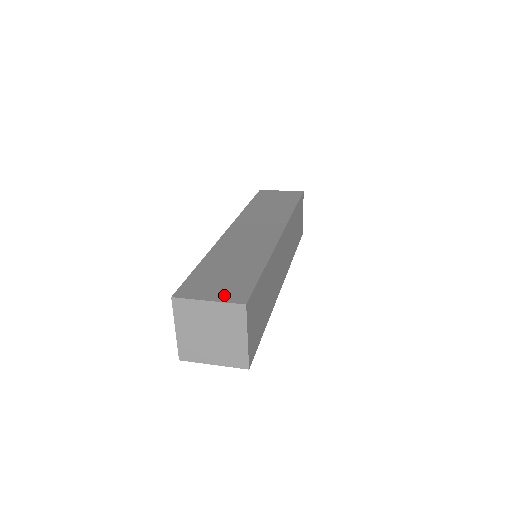
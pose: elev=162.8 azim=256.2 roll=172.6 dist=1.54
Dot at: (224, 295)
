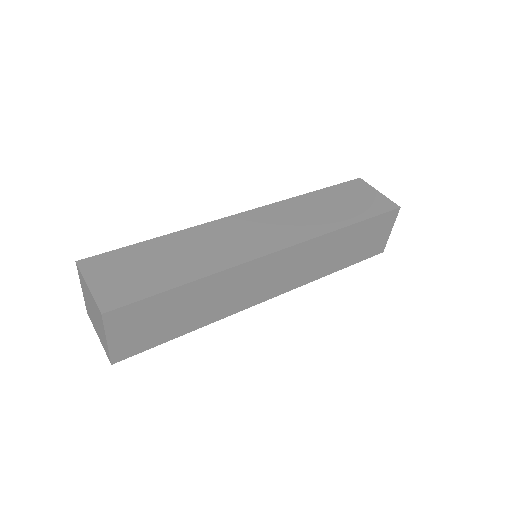
Dot at: (106, 290)
